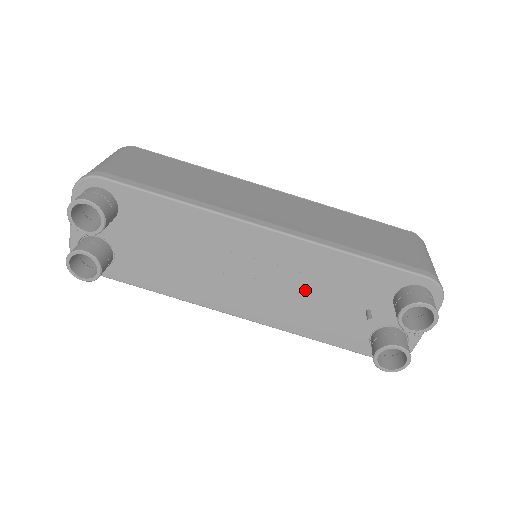
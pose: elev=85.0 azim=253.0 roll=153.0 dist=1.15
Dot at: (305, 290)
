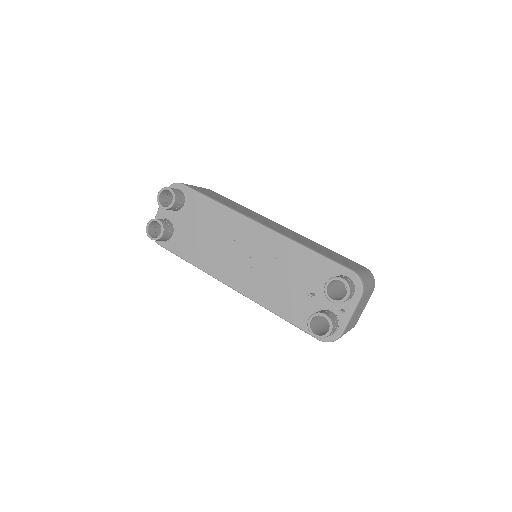
Dot at: (276, 272)
